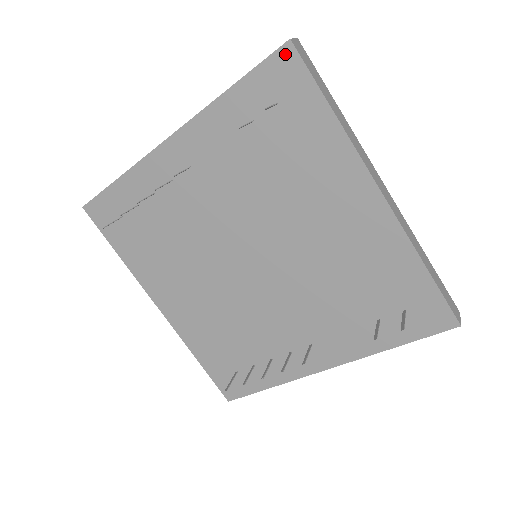
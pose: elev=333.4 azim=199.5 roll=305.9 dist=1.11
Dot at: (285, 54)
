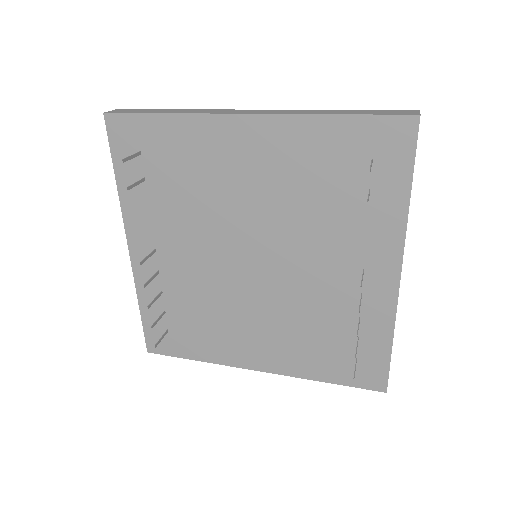
Dot at: (111, 123)
